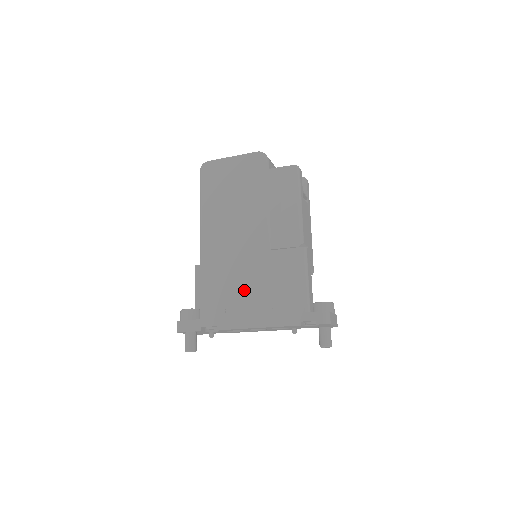
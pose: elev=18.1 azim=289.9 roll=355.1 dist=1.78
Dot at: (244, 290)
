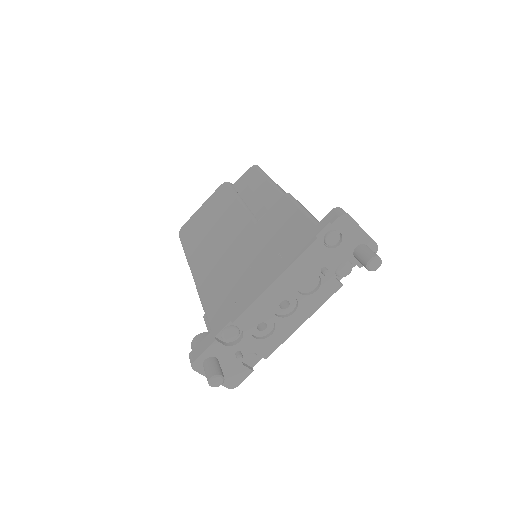
Dot at: (246, 268)
